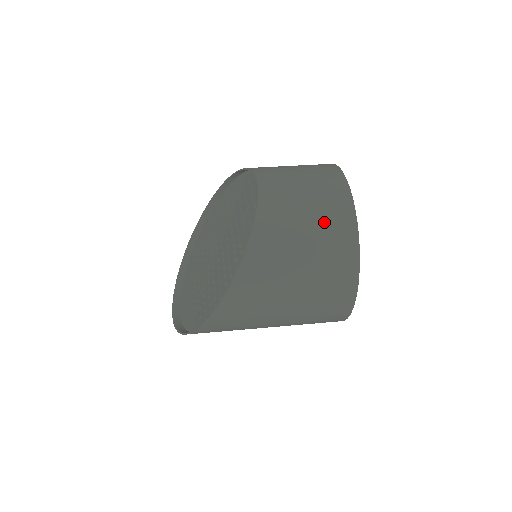
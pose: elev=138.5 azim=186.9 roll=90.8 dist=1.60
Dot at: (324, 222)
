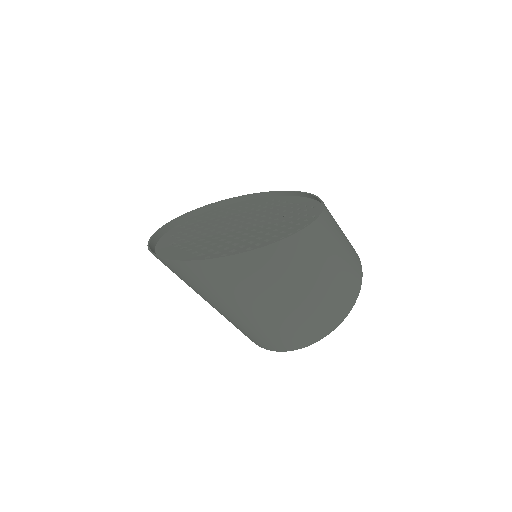
Dot at: (347, 239)
